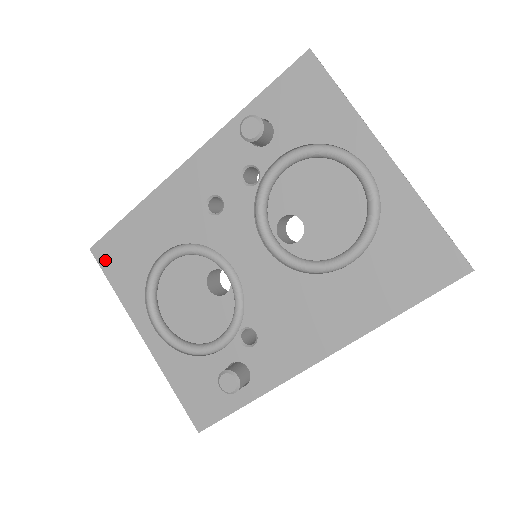
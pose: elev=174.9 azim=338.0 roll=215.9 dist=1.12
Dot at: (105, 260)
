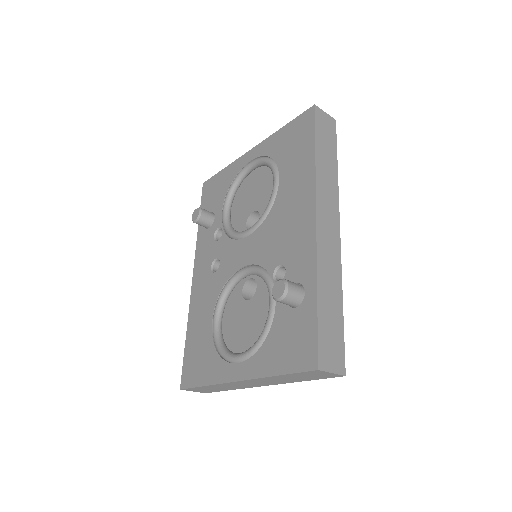
Dot at: (190, 379)
